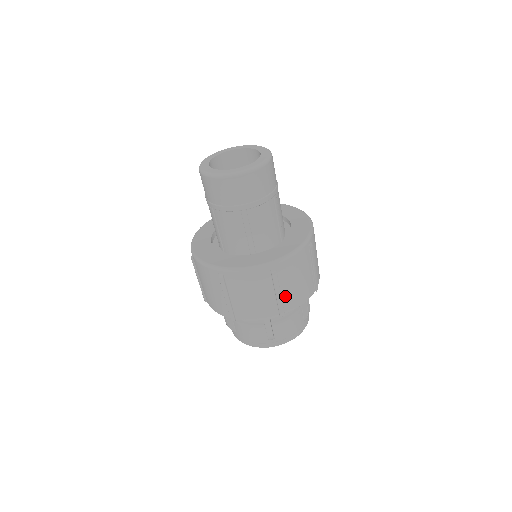
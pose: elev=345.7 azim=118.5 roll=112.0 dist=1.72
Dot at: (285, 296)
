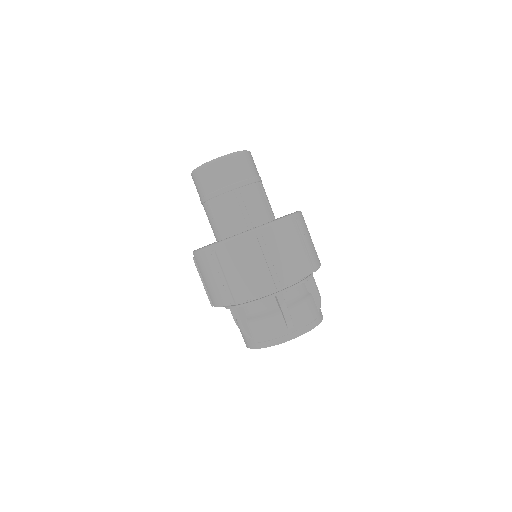
Dot at: (232, 283)
